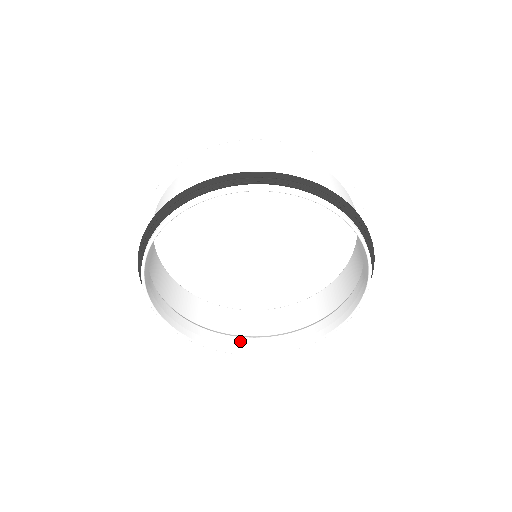
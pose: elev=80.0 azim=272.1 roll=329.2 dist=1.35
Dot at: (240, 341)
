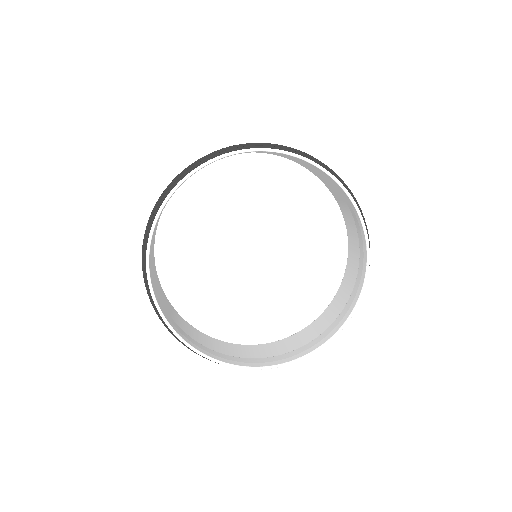
Dot at: (254, 360)
